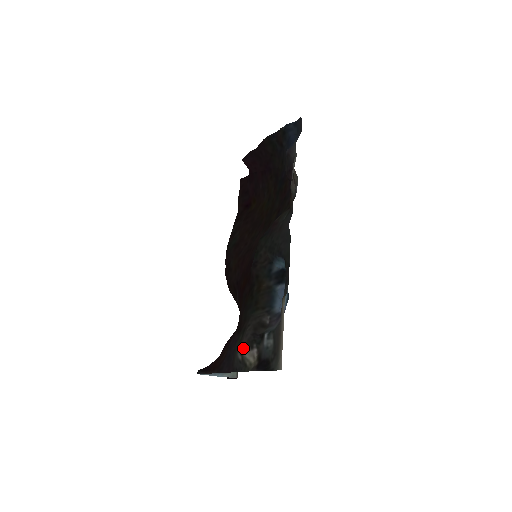
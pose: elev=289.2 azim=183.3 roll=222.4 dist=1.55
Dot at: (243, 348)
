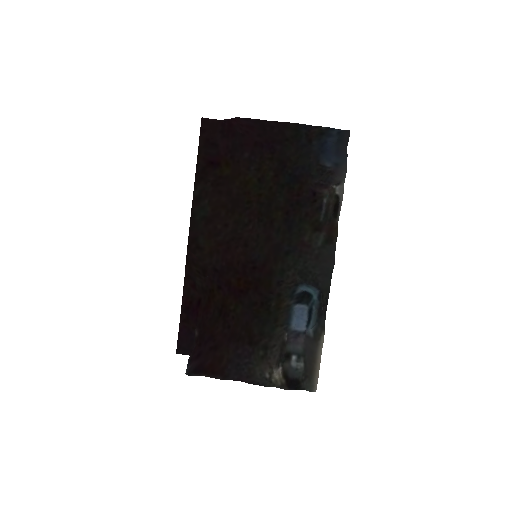
Dot at: (274, 370)
